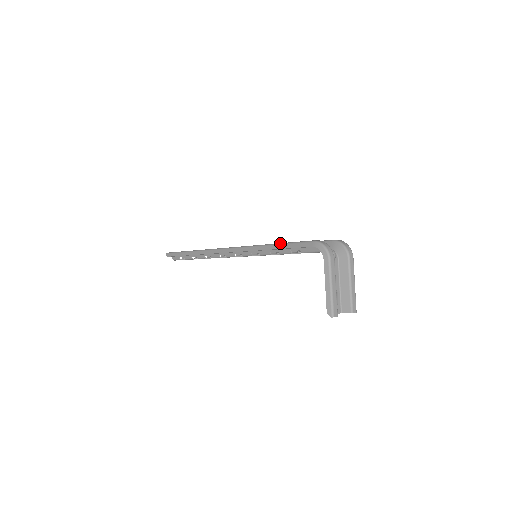
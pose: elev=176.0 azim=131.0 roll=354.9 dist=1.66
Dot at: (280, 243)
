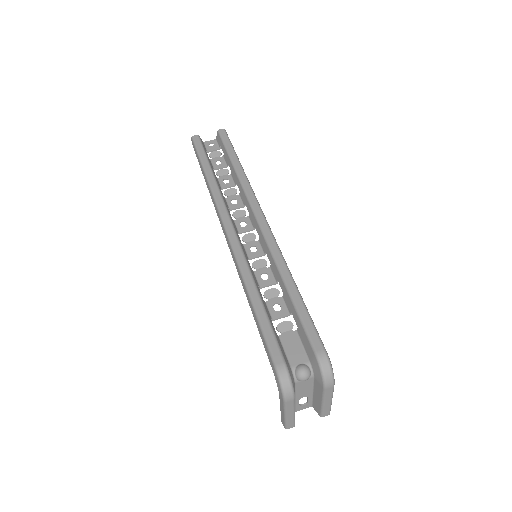
Dot at: (255, 311)
